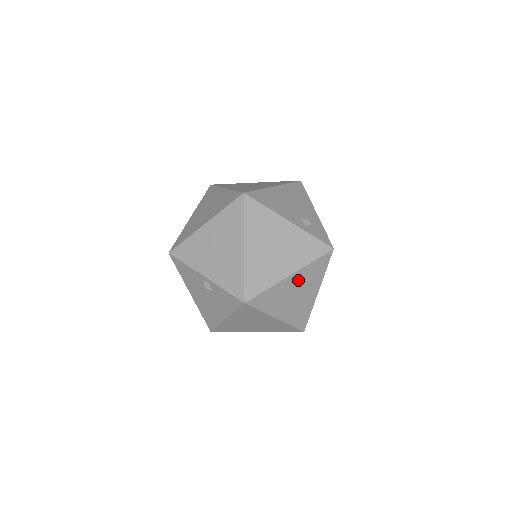
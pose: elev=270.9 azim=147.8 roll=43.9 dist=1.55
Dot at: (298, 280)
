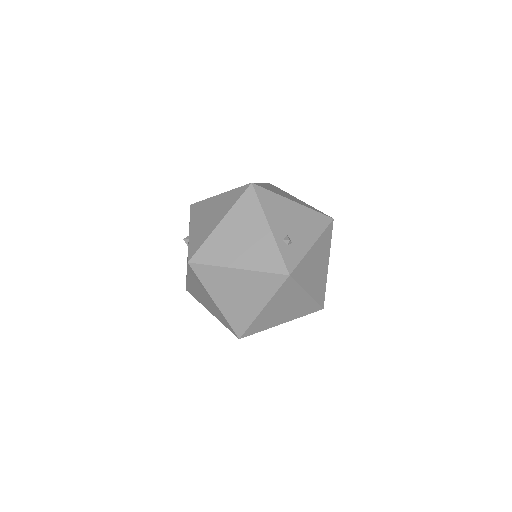
Dot at: (244, 280)
